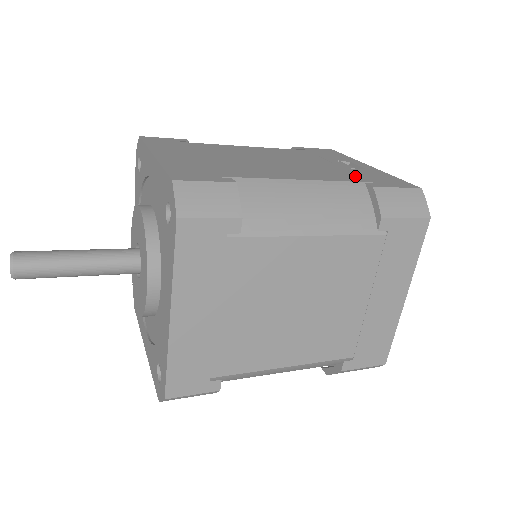
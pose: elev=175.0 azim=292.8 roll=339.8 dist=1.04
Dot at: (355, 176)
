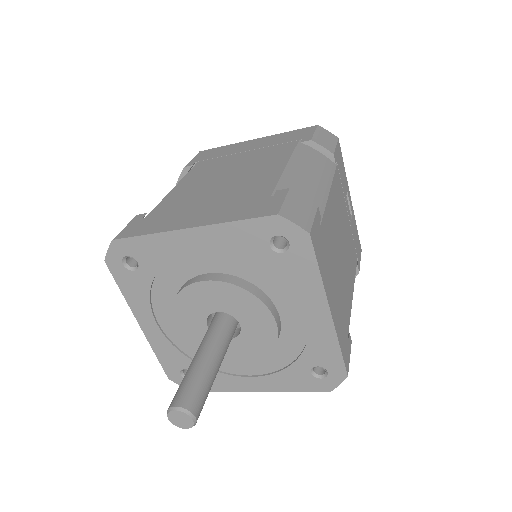
Dot at: (355, 249)
